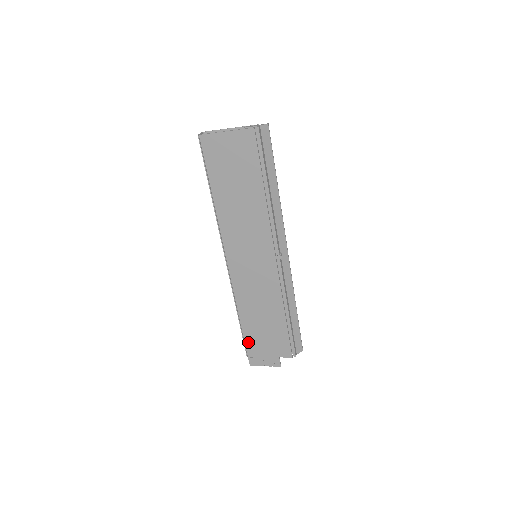
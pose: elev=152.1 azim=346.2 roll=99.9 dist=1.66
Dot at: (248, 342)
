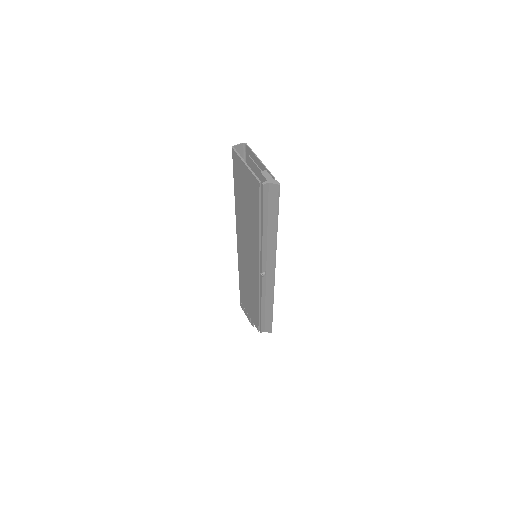
Dot at: (241, 294)
